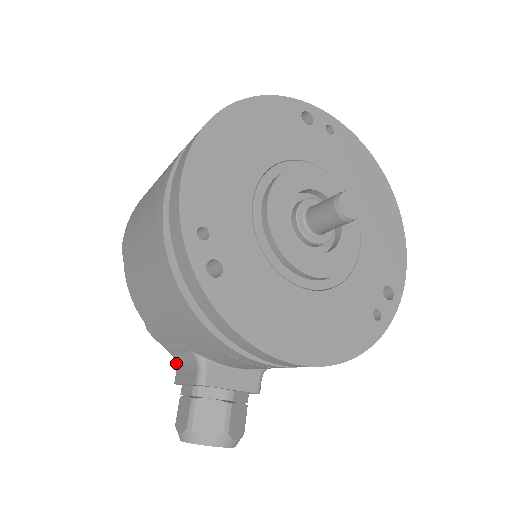
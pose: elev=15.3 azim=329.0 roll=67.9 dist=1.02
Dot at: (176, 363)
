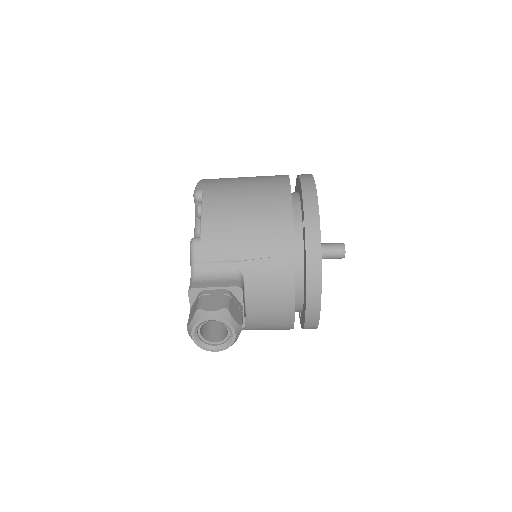
Dot at: (196, 277)
